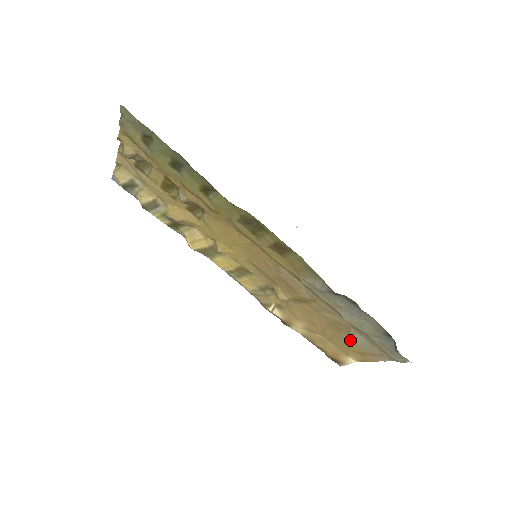
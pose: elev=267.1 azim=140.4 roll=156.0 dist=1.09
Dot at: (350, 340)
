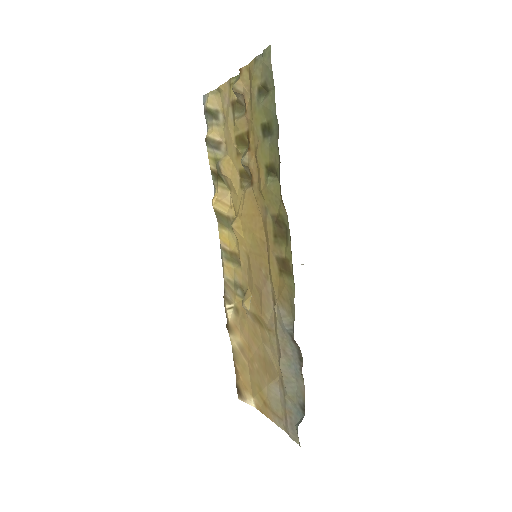
Dot at: (267, 385)
